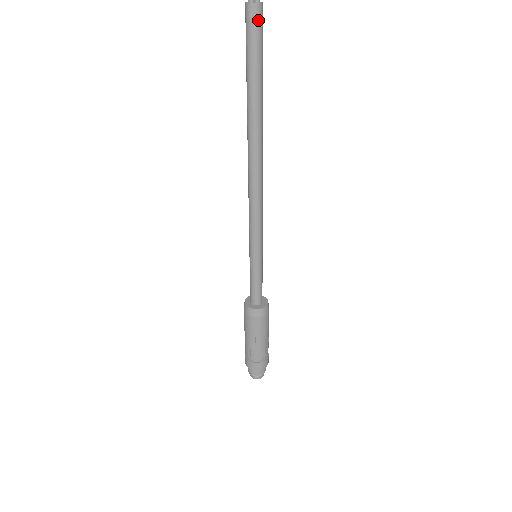
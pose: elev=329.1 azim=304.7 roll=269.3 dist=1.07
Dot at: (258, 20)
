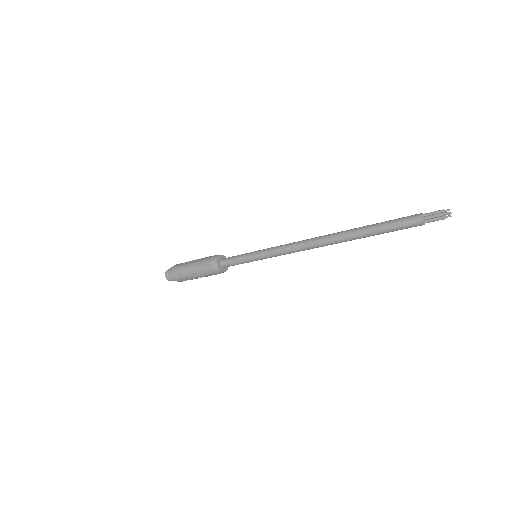
Dot at: (413, 226)
